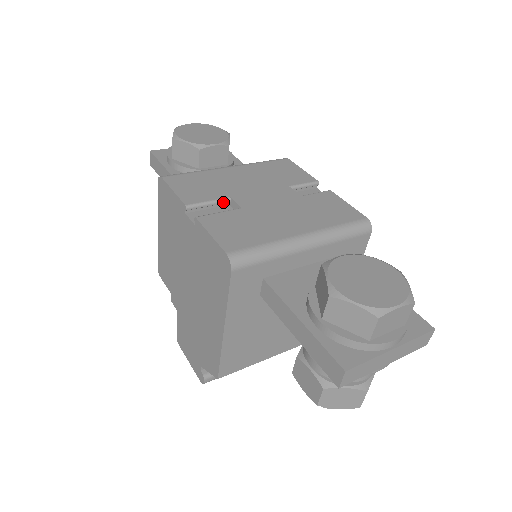
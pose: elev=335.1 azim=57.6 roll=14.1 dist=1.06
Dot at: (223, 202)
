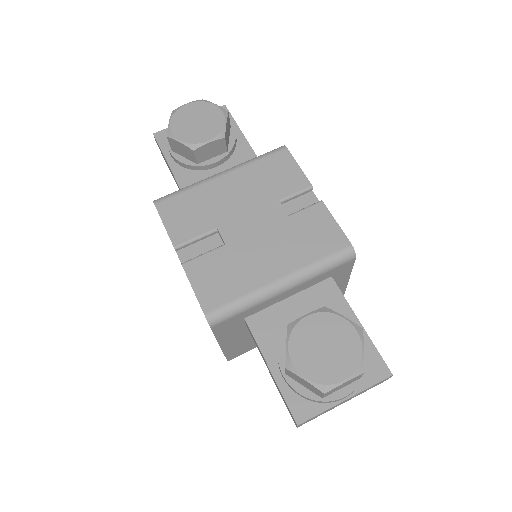
Dot at: (210, 234)
